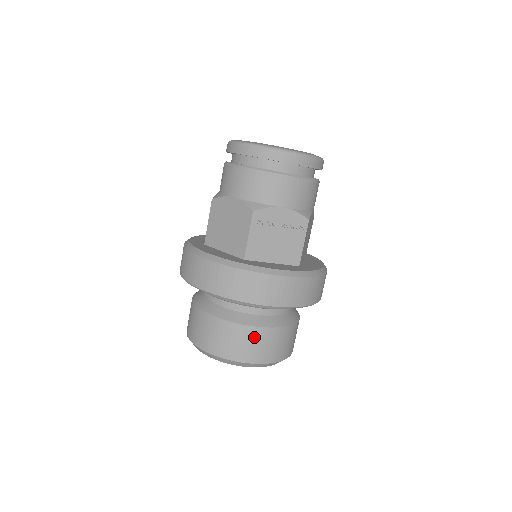
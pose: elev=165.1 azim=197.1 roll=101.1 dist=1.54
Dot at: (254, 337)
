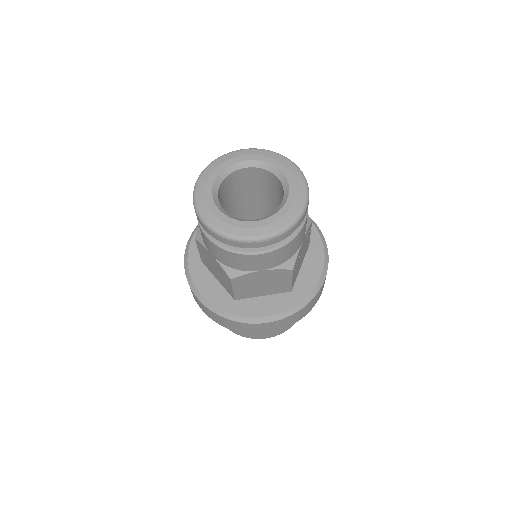
Dot at: occluded
